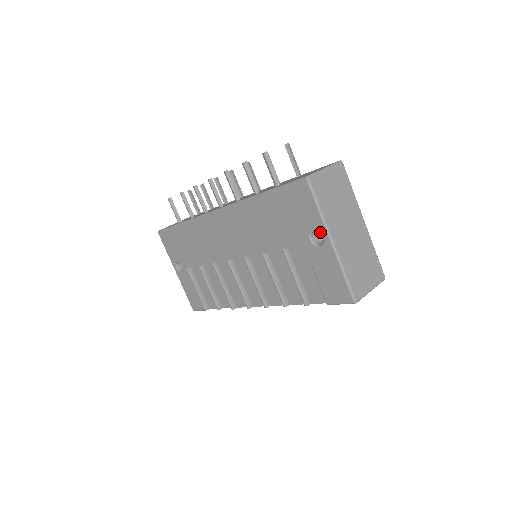
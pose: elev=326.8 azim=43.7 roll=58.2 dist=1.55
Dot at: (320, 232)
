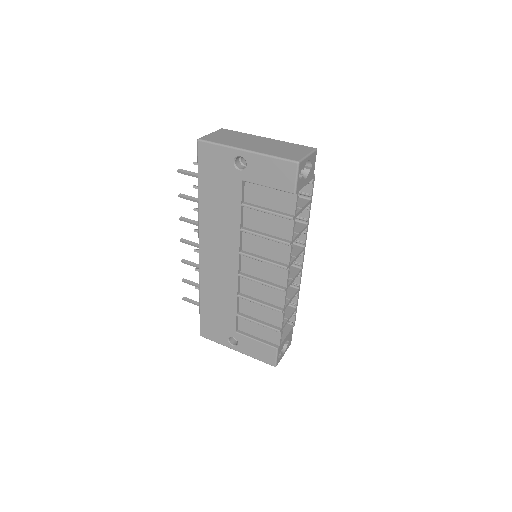
Dot at: (236, 156)
